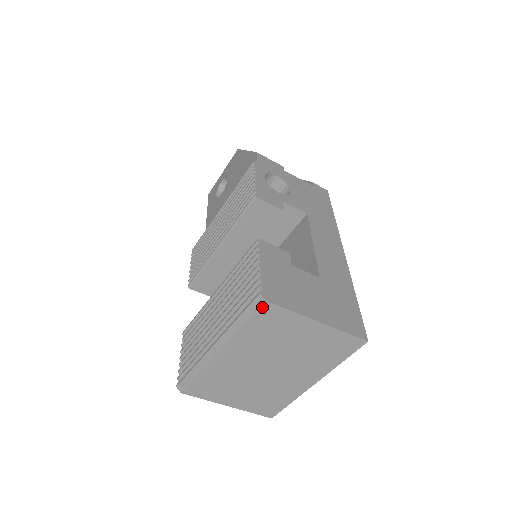
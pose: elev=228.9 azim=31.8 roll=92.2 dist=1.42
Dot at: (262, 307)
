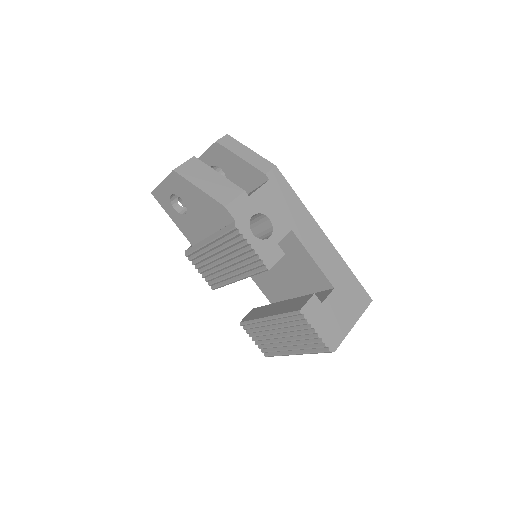
Dot at: (331, 352)
